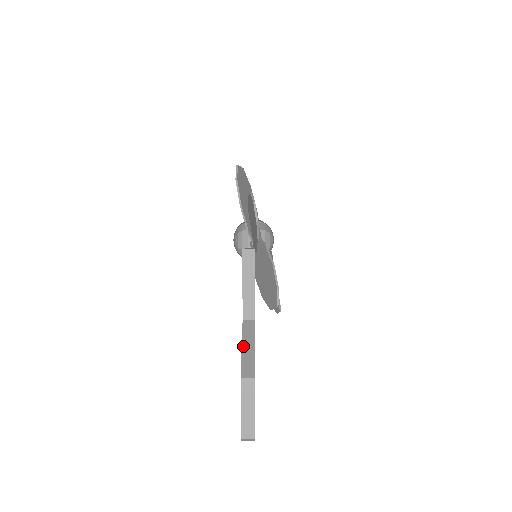
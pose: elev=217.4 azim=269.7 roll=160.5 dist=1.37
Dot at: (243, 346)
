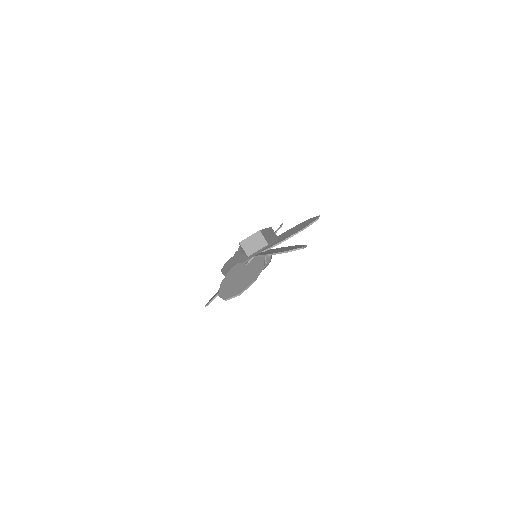
Dot at: occluded
